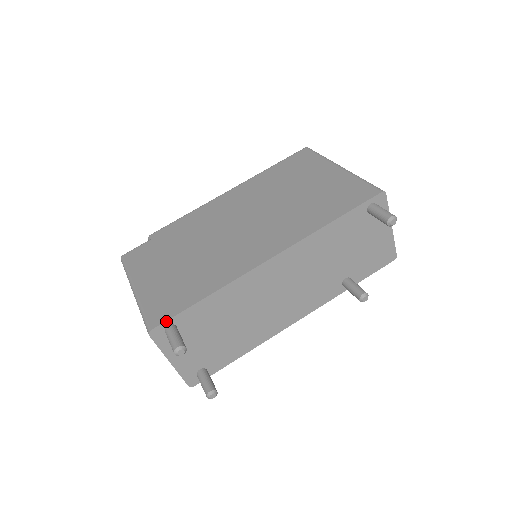
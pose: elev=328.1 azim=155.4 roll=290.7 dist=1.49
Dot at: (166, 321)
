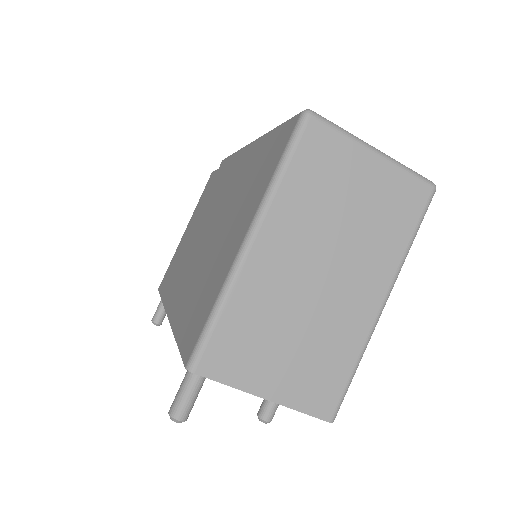
Dot at: occluded
